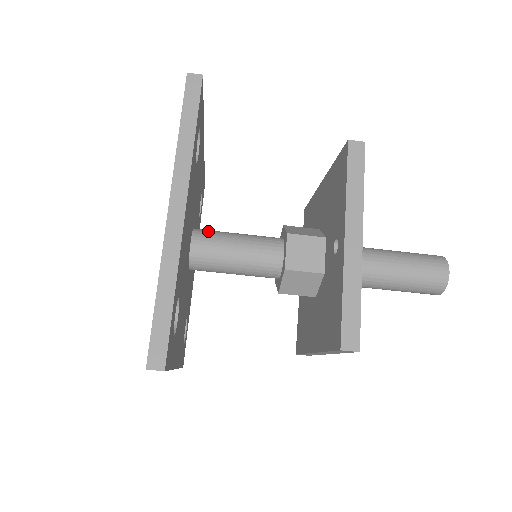
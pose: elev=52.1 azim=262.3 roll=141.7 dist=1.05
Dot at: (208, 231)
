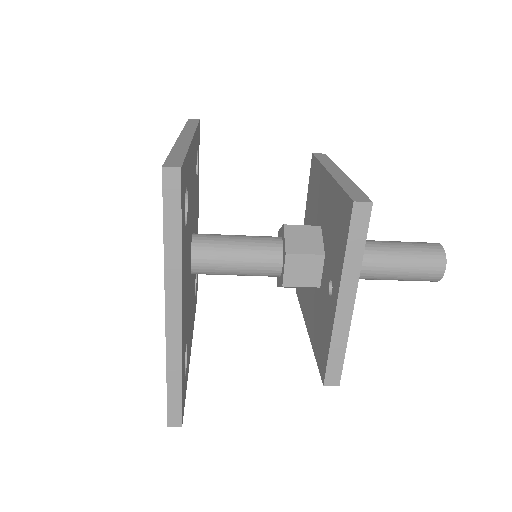
Dot at: (207, 244)
